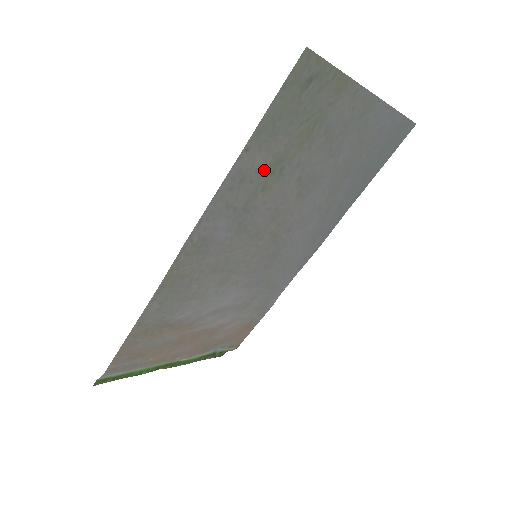
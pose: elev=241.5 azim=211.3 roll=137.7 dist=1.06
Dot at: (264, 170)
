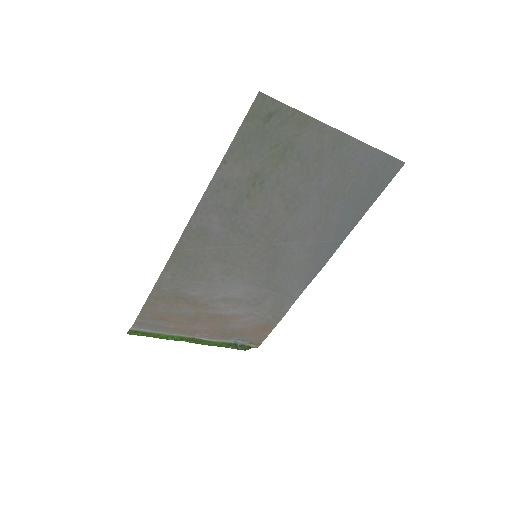
Dot at: (245, 181)
